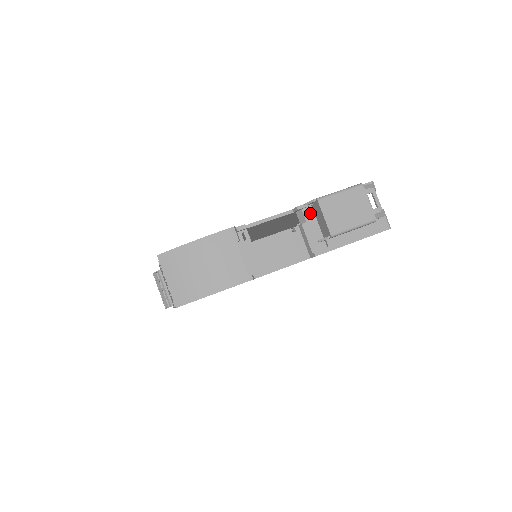
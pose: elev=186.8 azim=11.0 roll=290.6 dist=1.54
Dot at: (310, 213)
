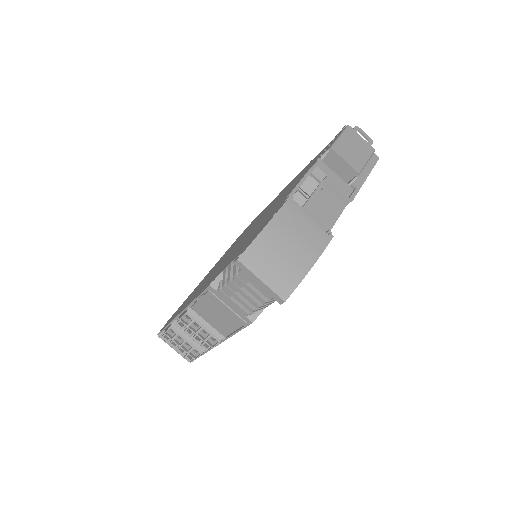
Dot at: (325, 167)
